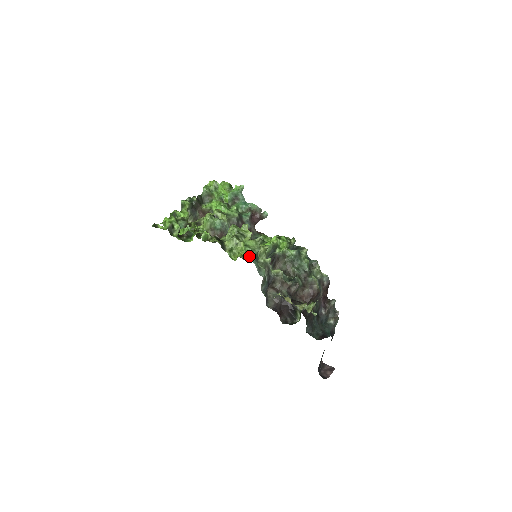
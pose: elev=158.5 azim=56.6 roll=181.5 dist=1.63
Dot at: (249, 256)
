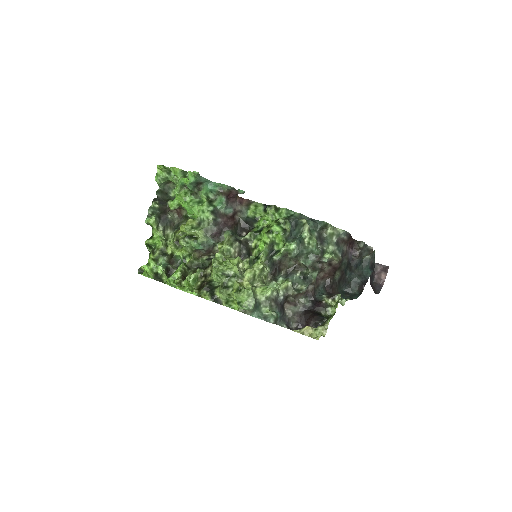
Dot at: occluded
